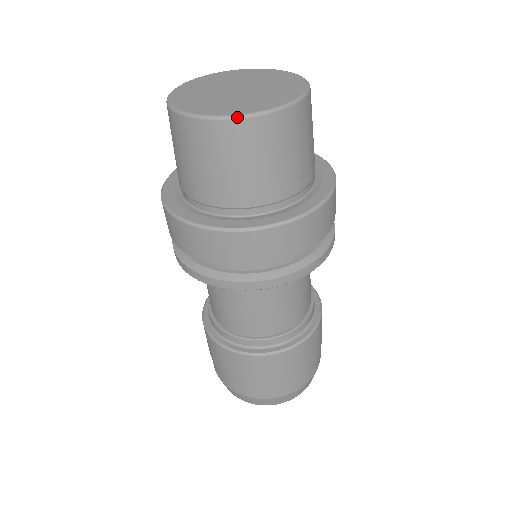
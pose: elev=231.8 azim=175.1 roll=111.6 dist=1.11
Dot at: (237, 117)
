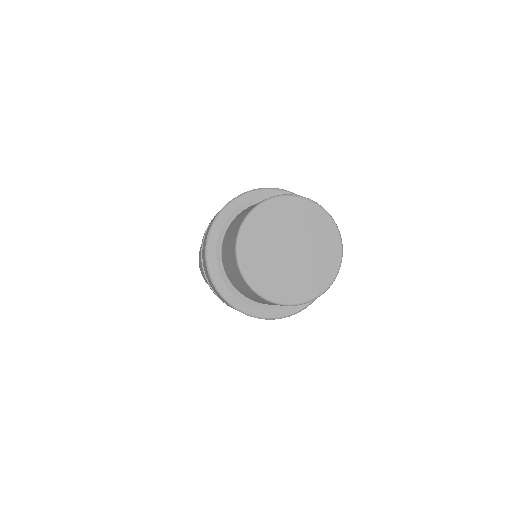
Dot at: (283, 305)
